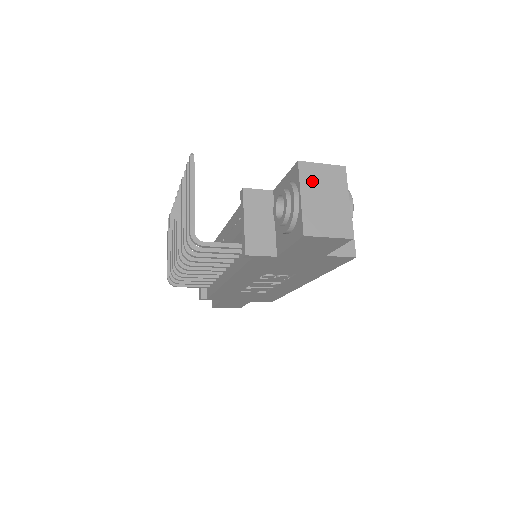
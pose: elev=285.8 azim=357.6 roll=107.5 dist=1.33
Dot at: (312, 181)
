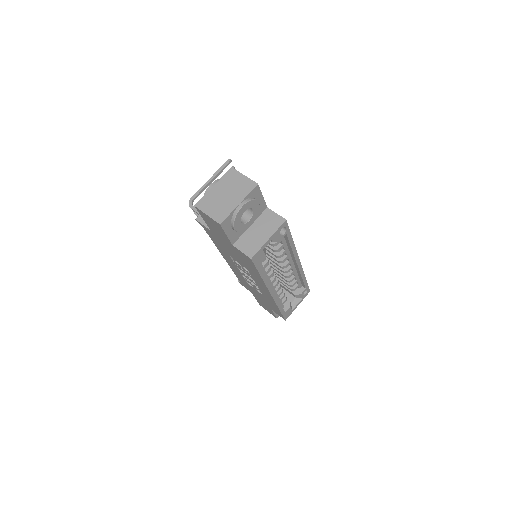
Dot at: (228, 181)
